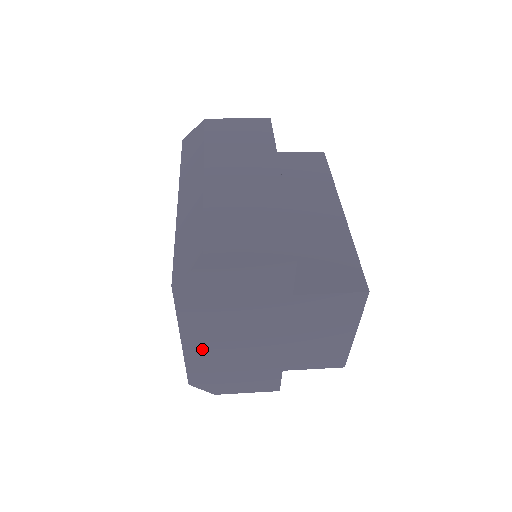
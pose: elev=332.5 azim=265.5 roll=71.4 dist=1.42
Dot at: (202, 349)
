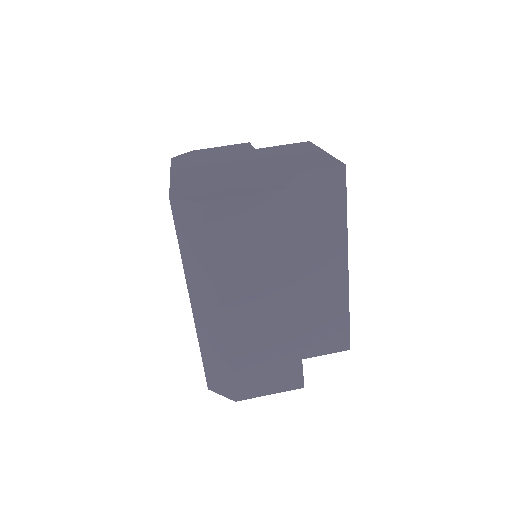
Dot at: occluded
